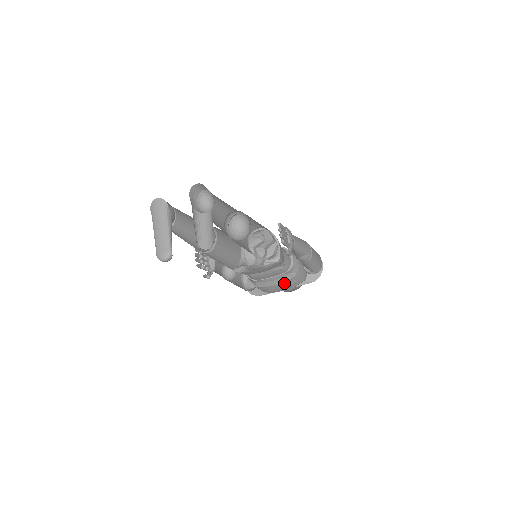
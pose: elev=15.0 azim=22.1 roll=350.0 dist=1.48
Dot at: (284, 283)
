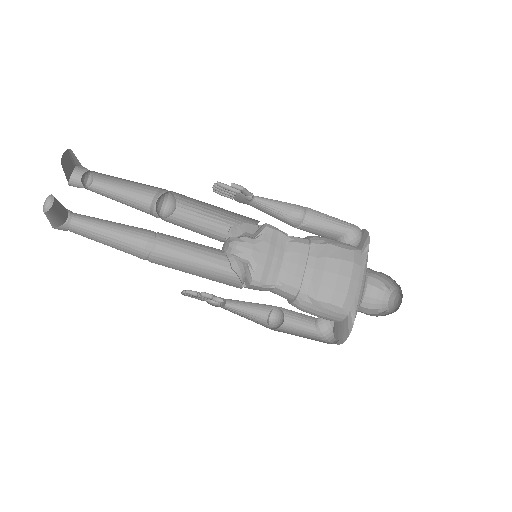
Dot at: (329, 261)
